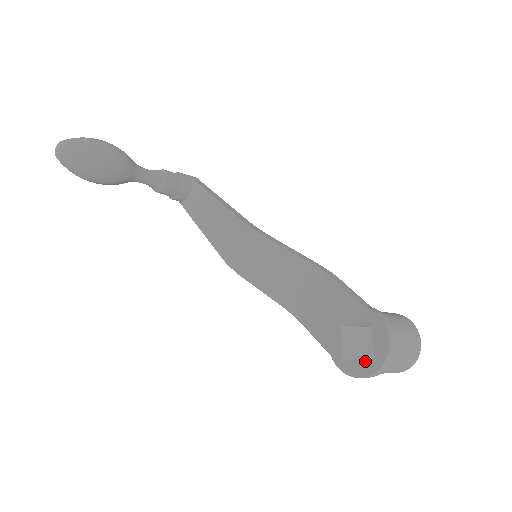
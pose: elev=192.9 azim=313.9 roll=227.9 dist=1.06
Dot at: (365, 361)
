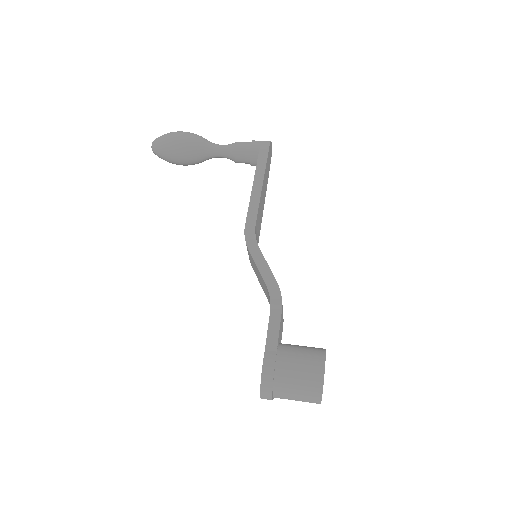
Dot at: occluded
